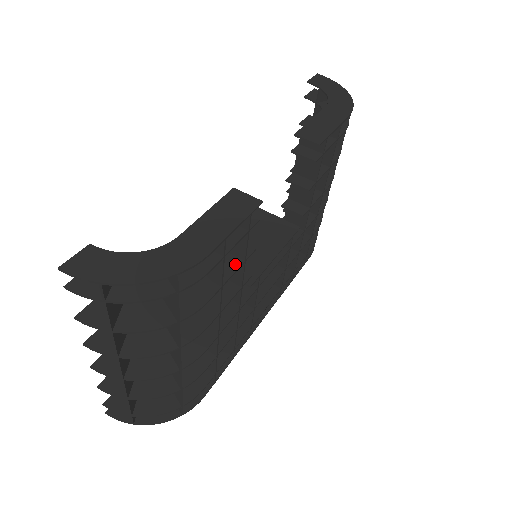
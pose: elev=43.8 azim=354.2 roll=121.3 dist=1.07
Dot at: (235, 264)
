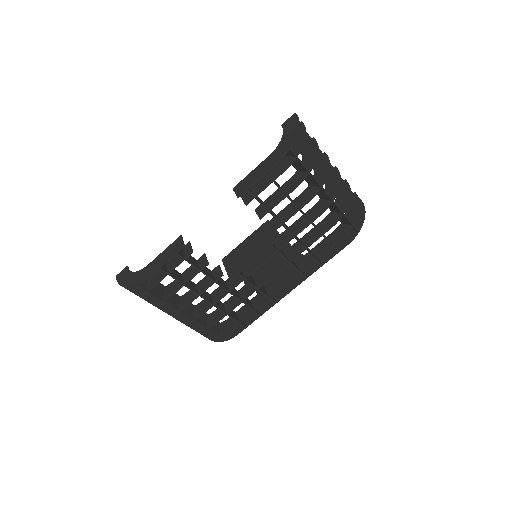
Dot at: (195, 273)
